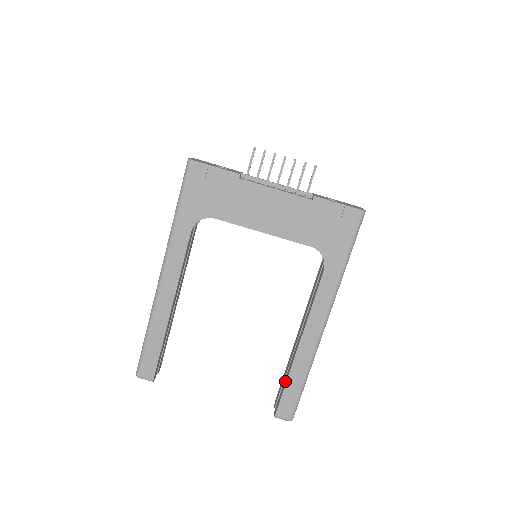
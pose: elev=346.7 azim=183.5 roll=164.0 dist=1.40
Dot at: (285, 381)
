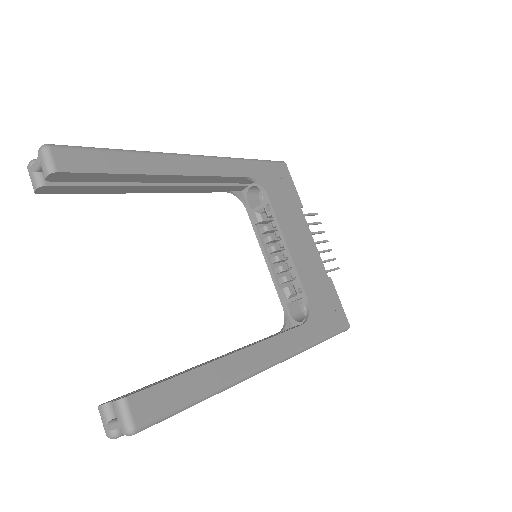
Dot at: (178, 374)
